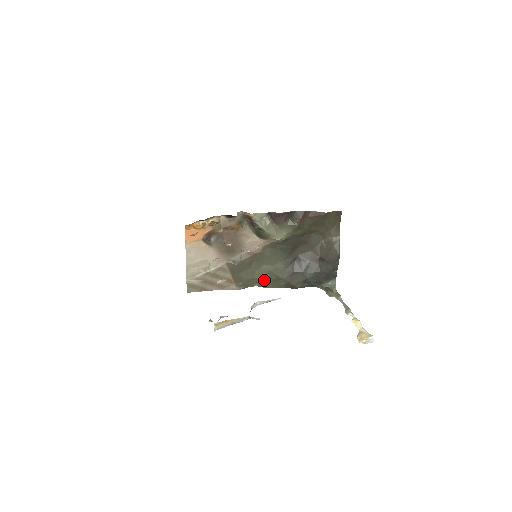
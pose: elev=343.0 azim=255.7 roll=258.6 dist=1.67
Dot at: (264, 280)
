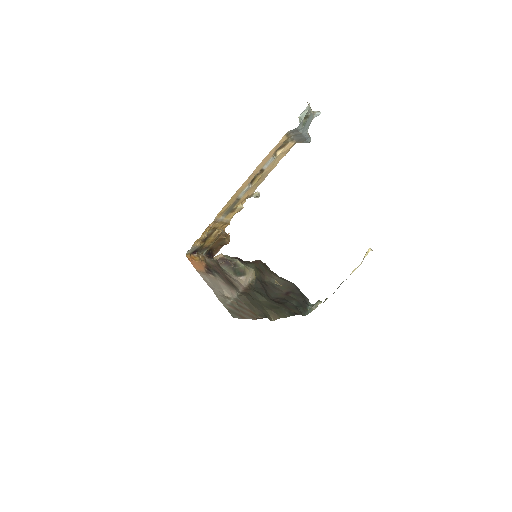
Dot at: (273, 311)
